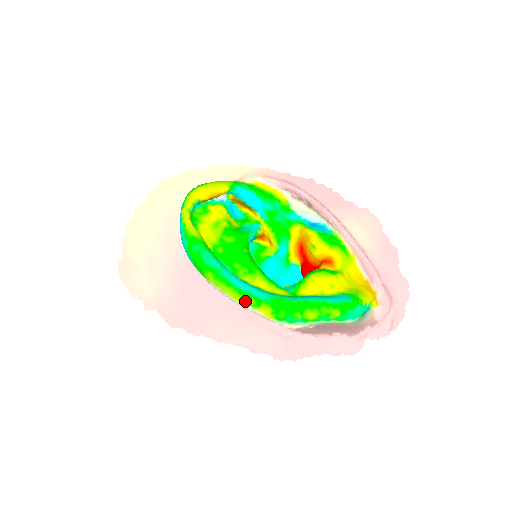
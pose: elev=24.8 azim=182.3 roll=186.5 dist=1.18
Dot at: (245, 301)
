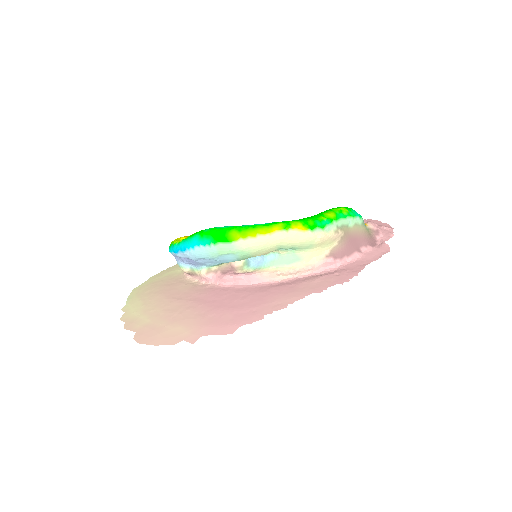
Dot at: (276, 227)
